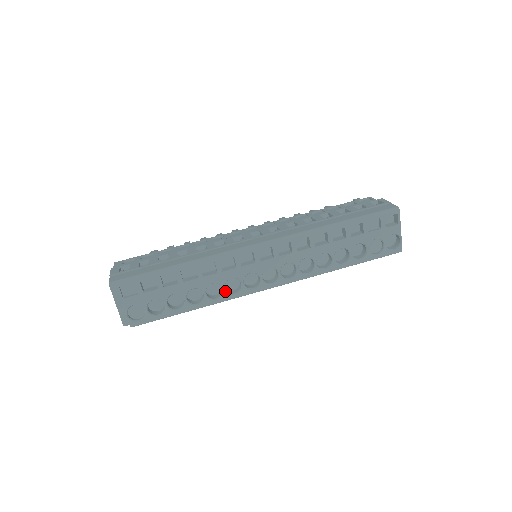
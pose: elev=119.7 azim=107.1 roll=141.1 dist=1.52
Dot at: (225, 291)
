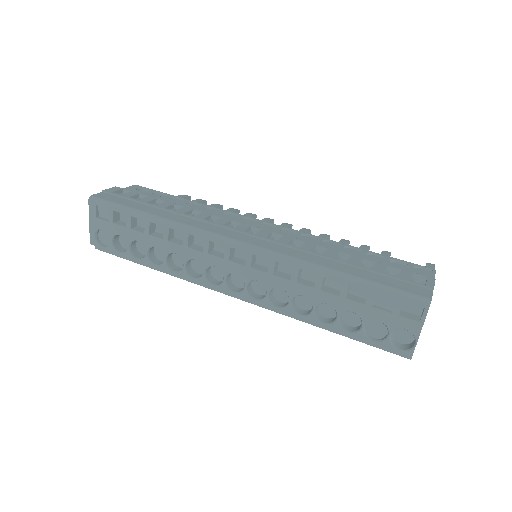
Dot at: (185, 269)
